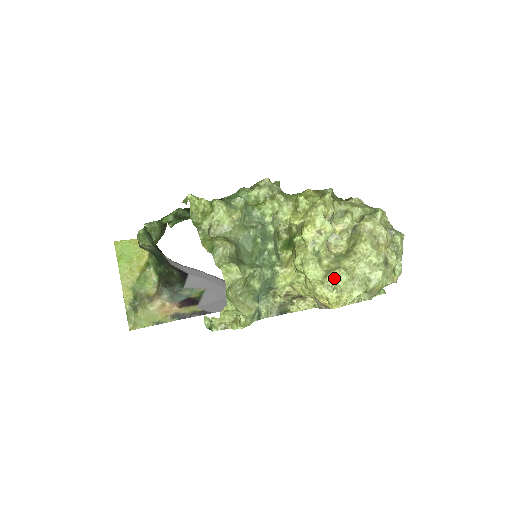
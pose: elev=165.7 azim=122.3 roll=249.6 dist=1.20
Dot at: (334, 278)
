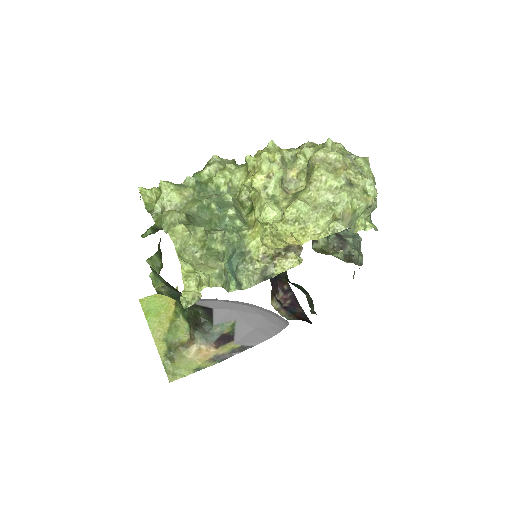
Dot at: (292, 212)
